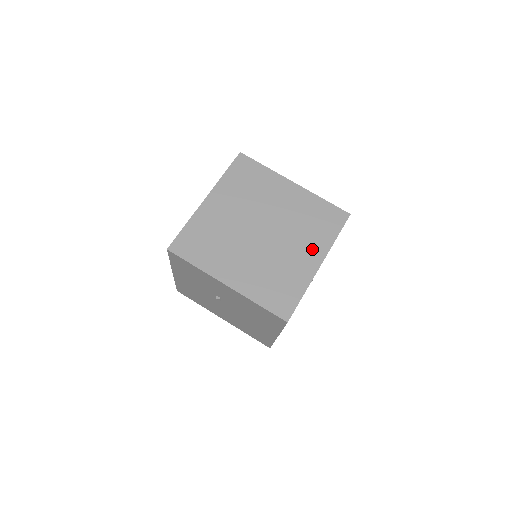
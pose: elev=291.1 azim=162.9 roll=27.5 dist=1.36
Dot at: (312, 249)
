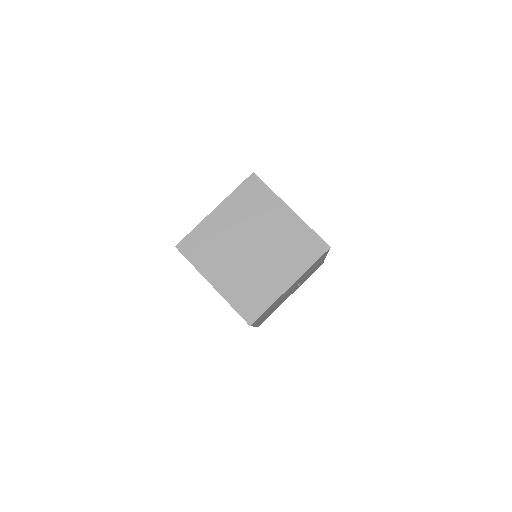
Dot at: (288, 271)
